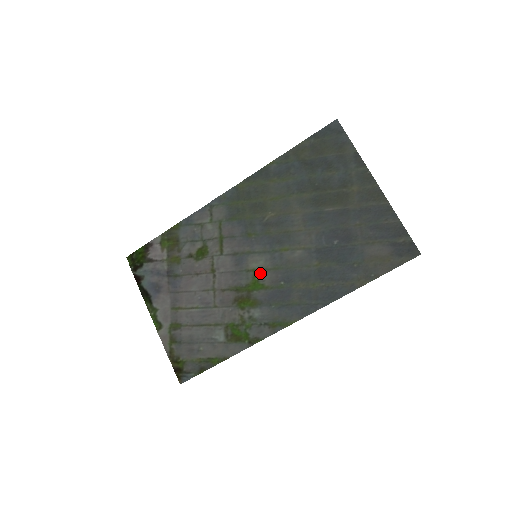
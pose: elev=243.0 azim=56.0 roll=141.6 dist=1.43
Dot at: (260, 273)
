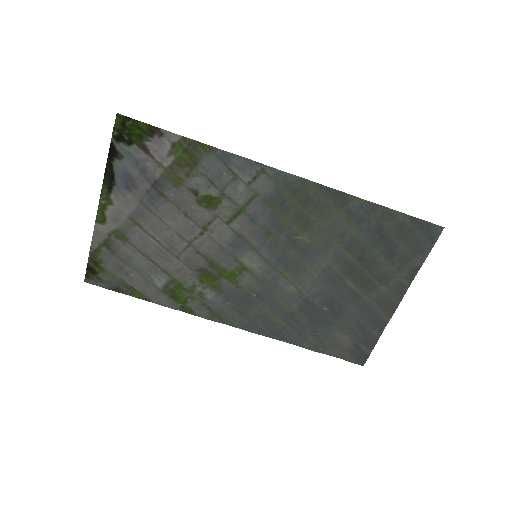
Dot at: (245, 272)
